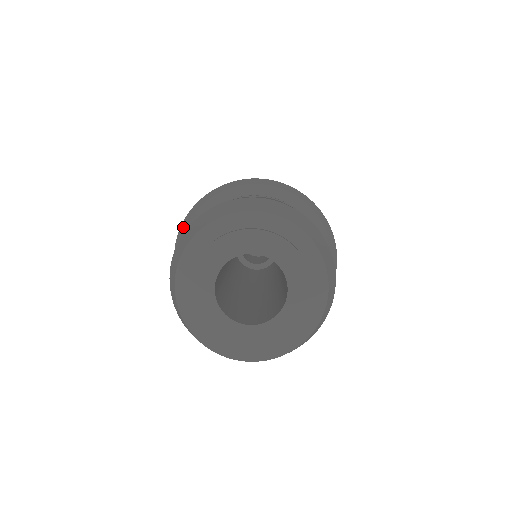
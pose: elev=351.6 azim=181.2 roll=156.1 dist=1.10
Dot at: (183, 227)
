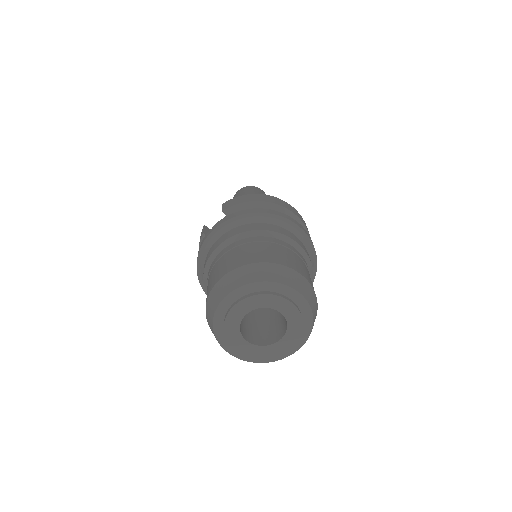
Dot at: (212, 233)
